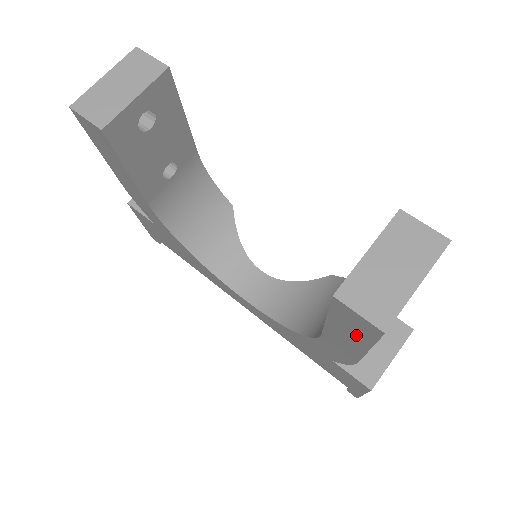
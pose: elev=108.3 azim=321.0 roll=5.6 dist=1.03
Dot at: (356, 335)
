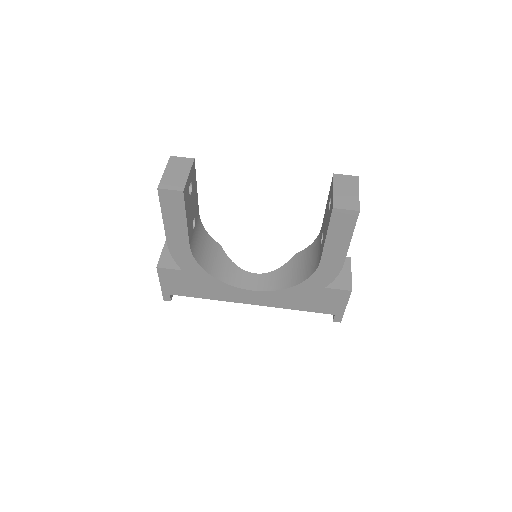
Dot at: (344, 232)
